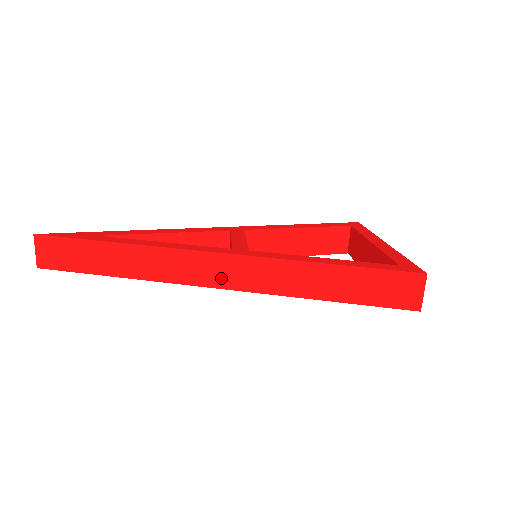
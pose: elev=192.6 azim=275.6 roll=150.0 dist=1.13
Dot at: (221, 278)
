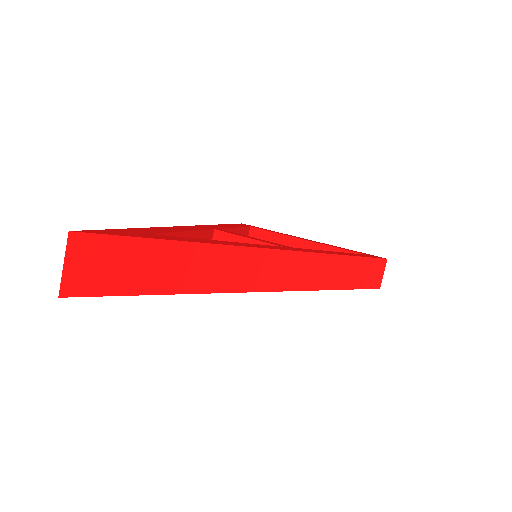
Dot at: (286, 279)
